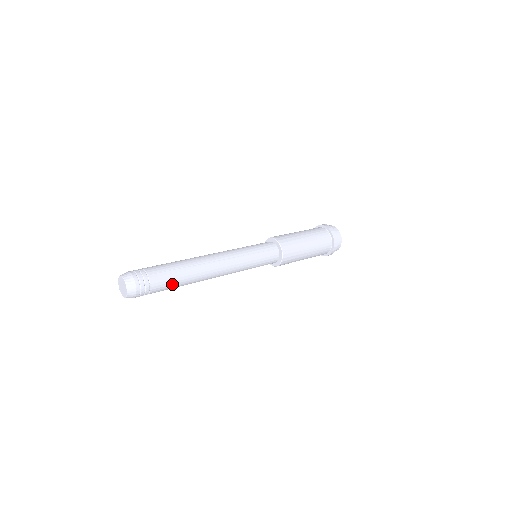
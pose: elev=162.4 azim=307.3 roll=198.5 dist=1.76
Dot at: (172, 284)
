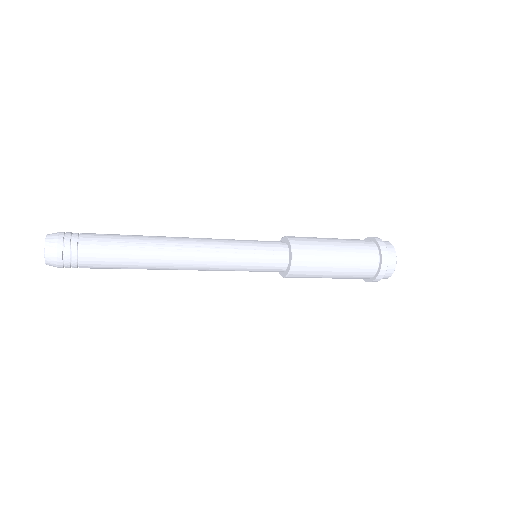
Dot at: (113, 261)
